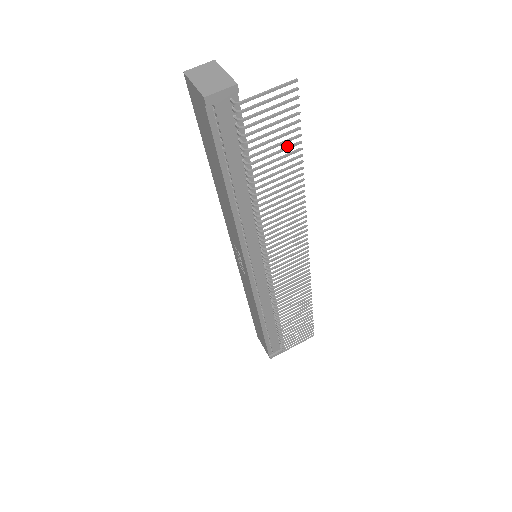
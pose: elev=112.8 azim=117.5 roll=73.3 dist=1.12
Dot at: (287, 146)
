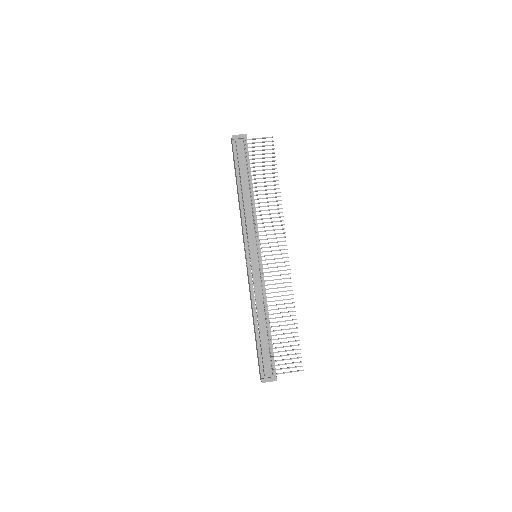
Dot at: (269, 169)
